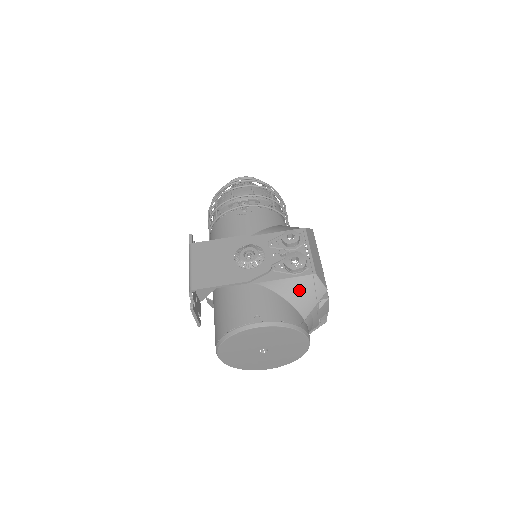
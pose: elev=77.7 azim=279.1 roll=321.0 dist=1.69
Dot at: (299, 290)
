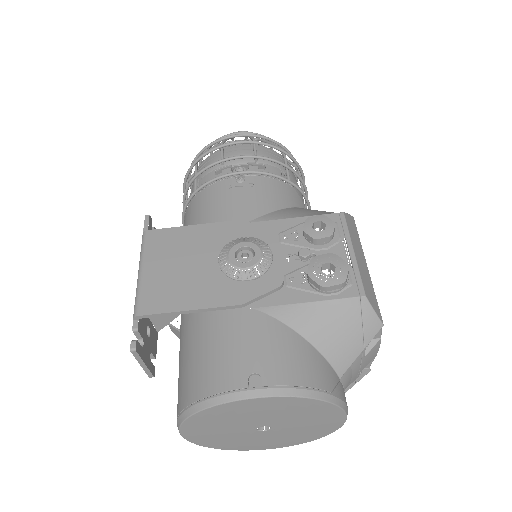
Dot at: (333, 324)
